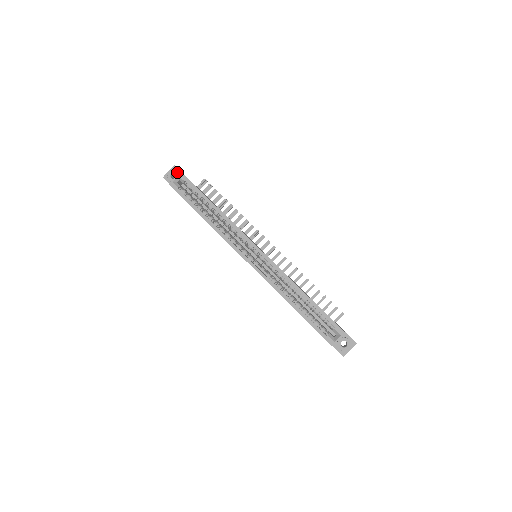
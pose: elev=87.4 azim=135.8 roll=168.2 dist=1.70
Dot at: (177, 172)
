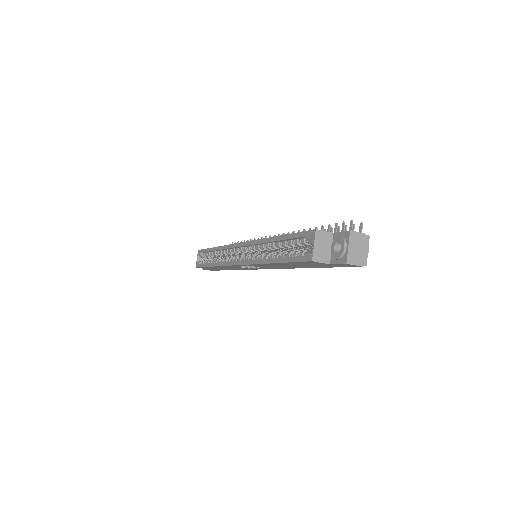
Dot at: occluded
